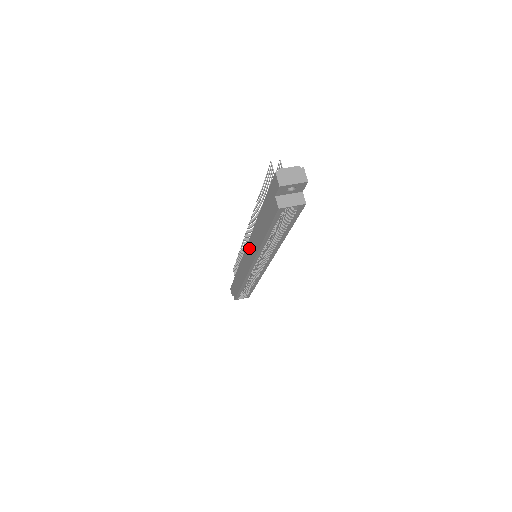
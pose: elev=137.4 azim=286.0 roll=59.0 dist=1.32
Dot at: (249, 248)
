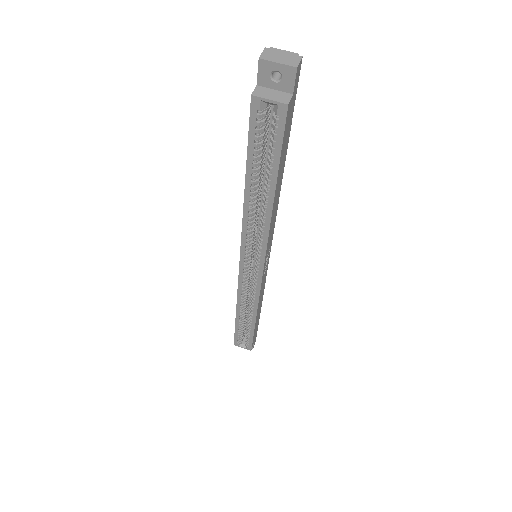
Dot at: occluded
